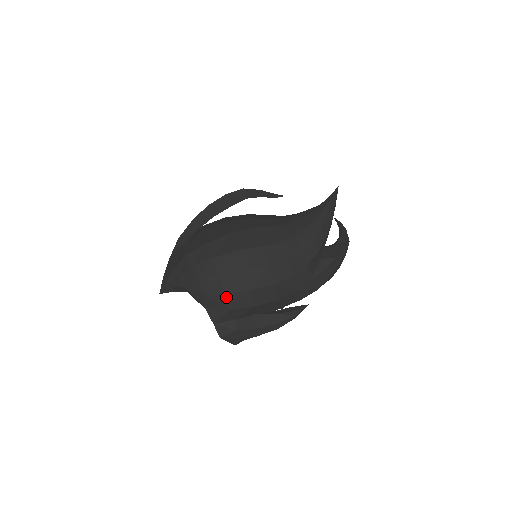
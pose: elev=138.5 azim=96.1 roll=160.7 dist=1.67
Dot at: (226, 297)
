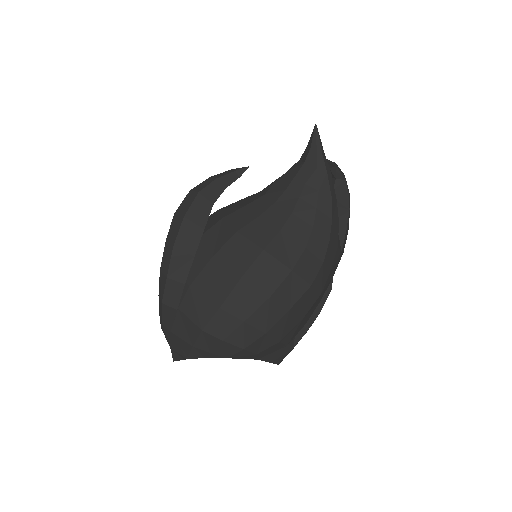
Dot at: (281, 342)
